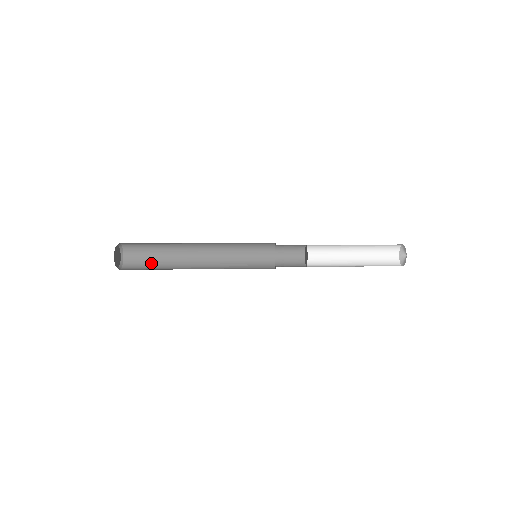
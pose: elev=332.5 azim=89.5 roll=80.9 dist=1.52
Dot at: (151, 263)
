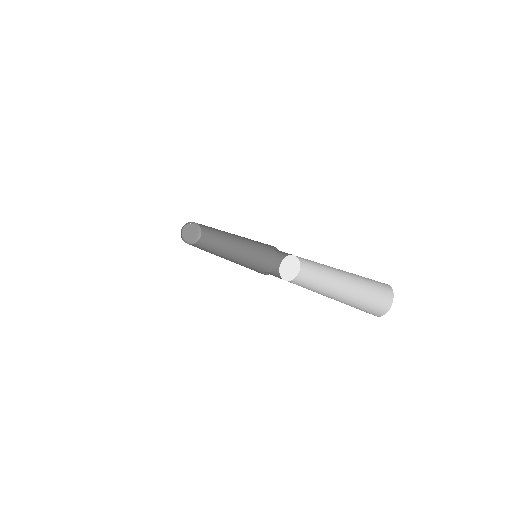
Dot at: (213, 237)
